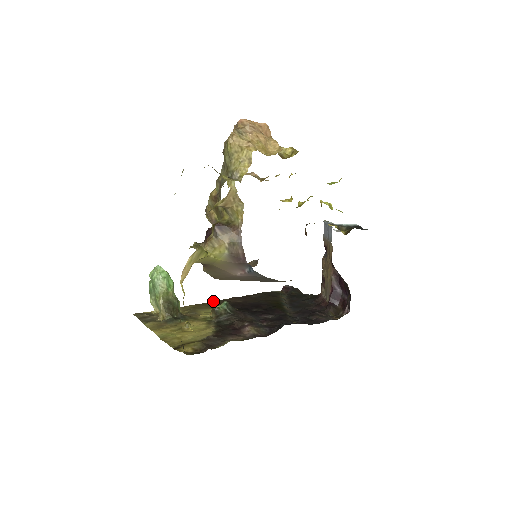
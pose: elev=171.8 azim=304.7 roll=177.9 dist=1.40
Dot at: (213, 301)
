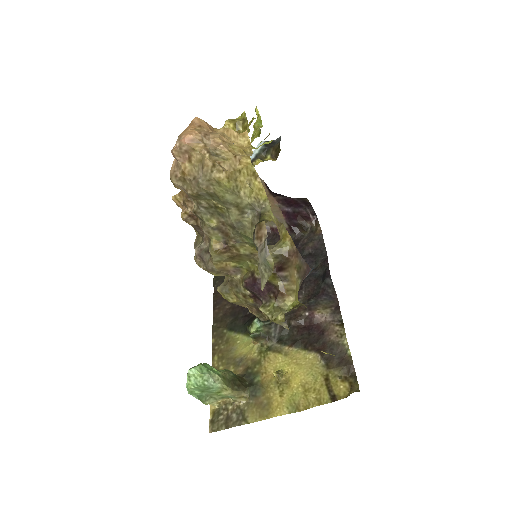
Dot at: (213, 333)
